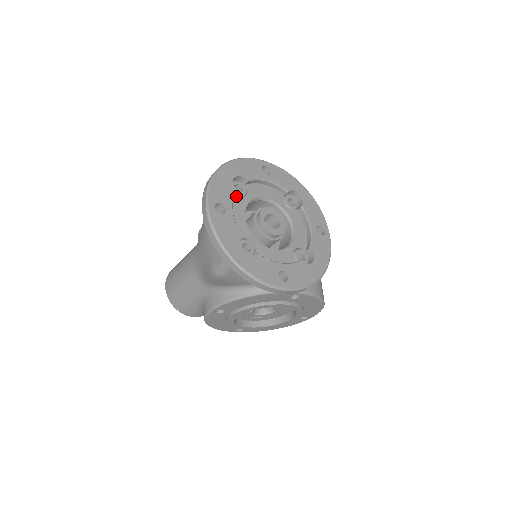
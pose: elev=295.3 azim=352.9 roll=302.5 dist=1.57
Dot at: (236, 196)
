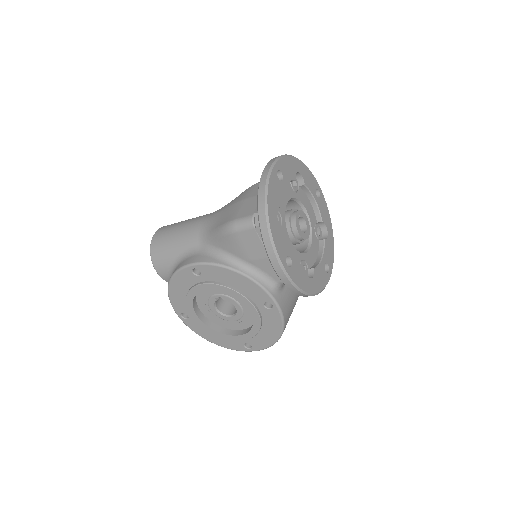
Dot at: (291, 185)
